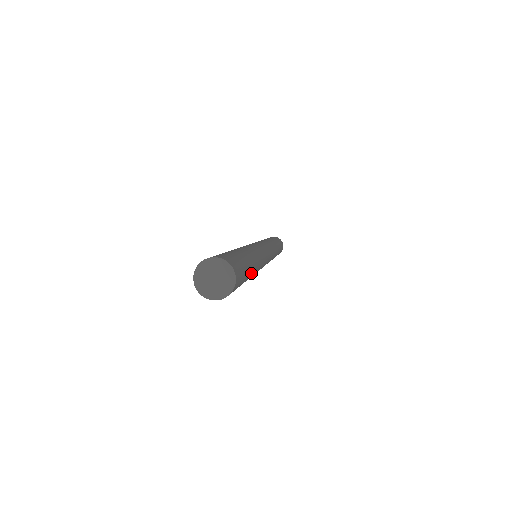
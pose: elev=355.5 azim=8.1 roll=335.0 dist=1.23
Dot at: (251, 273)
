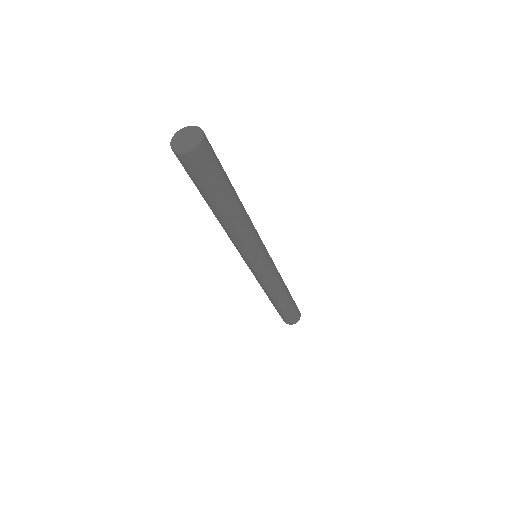
Dot at: (224, 204)
